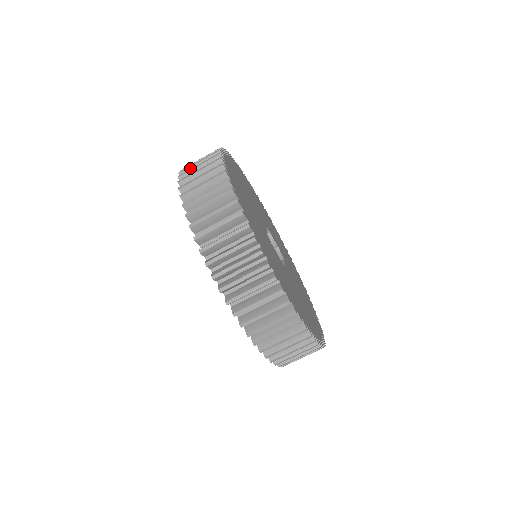
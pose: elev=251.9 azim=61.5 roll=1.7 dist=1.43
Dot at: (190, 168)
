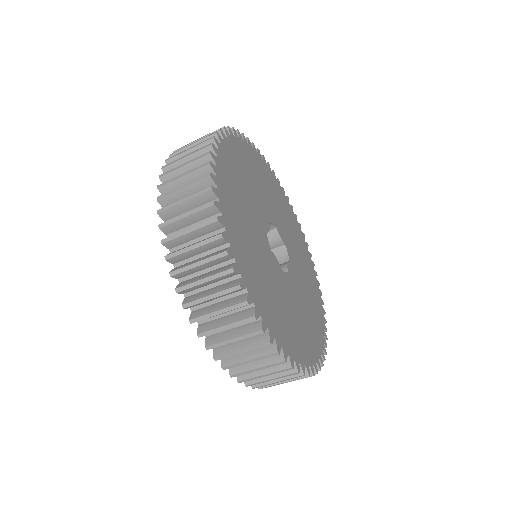
Dot at: (178, 156)
